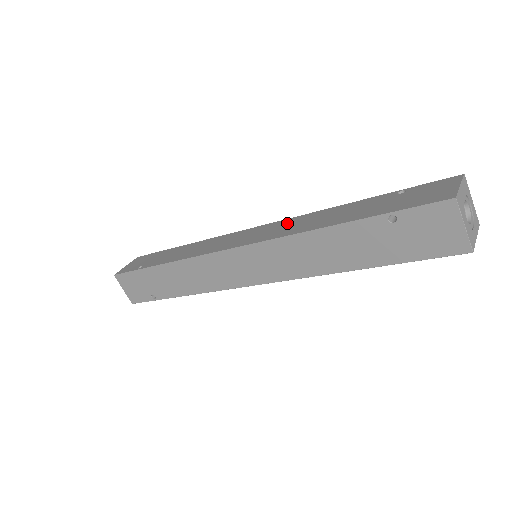
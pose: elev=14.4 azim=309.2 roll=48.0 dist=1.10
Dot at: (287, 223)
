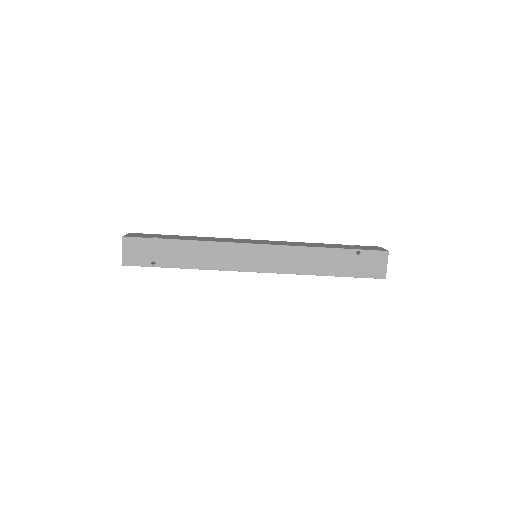
Dot at: (285, 242)
